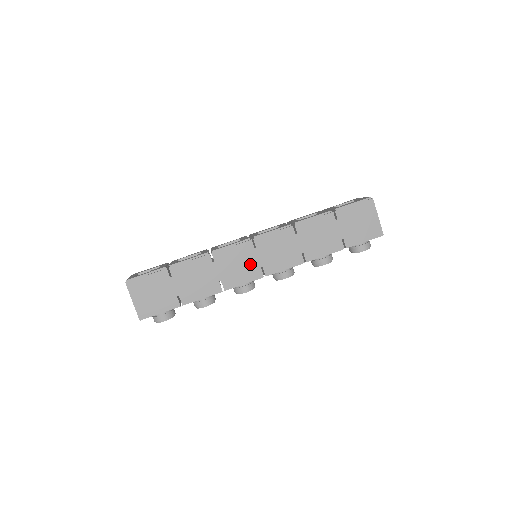
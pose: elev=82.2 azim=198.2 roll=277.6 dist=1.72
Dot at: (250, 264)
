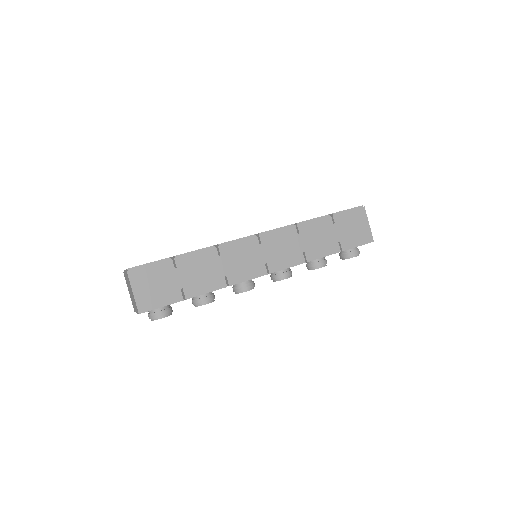
Dot at: (255, 260)
